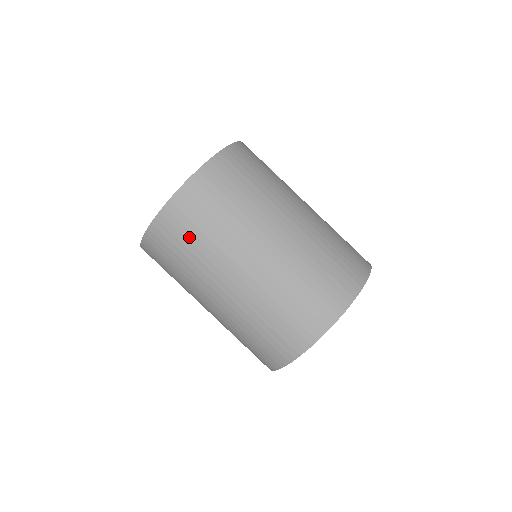
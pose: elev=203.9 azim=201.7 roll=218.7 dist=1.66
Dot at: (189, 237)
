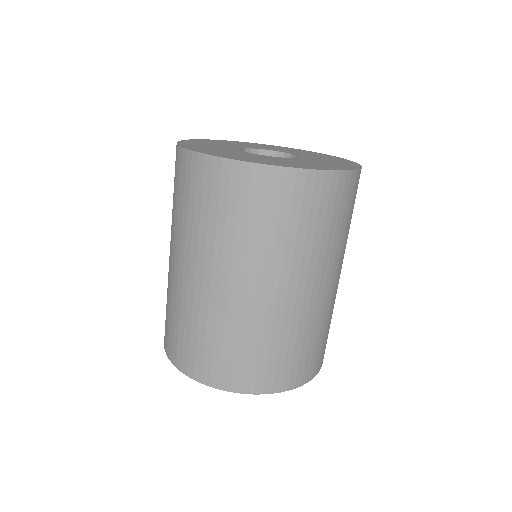
Dot at: (176, 190)
